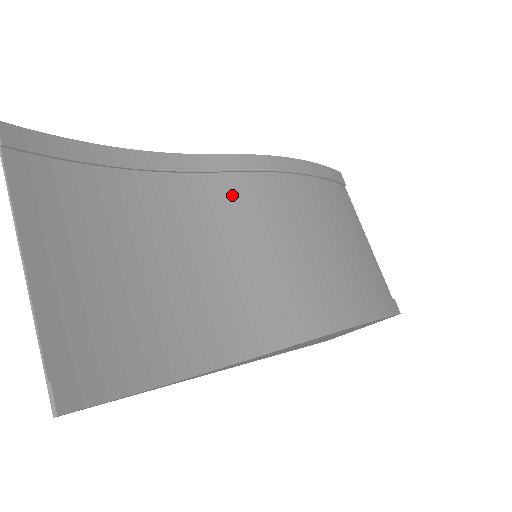
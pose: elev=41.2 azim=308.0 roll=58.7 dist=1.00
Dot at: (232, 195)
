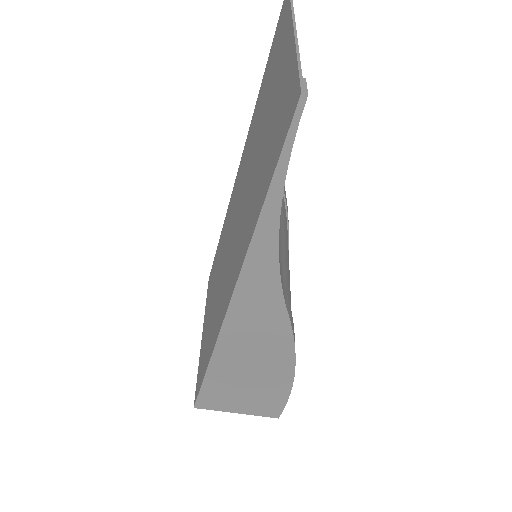
Dot at: (282, 200)
